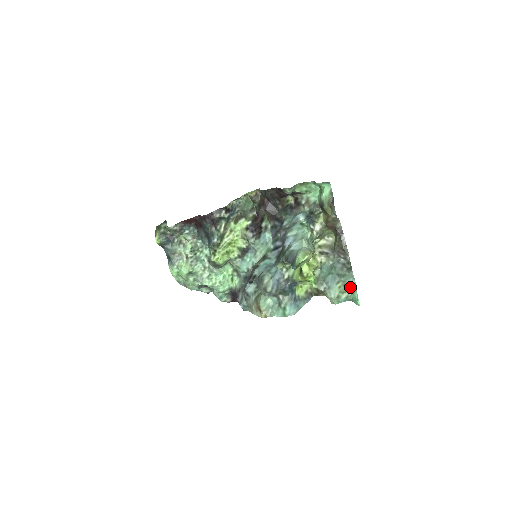
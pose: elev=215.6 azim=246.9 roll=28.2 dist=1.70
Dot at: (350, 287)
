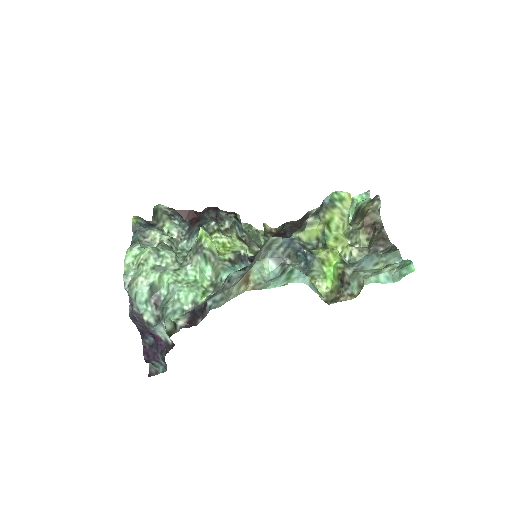
Dot at: (396, 263)
